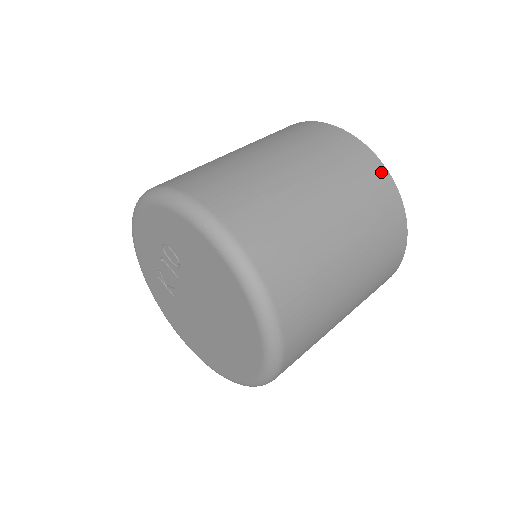
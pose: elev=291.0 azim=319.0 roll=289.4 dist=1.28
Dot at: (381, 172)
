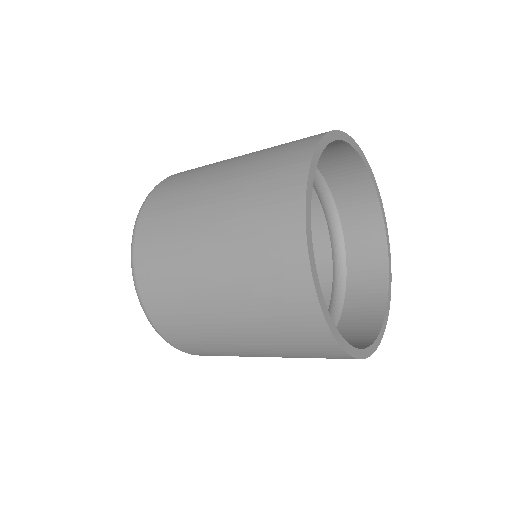
Dot at: (304, 288)
